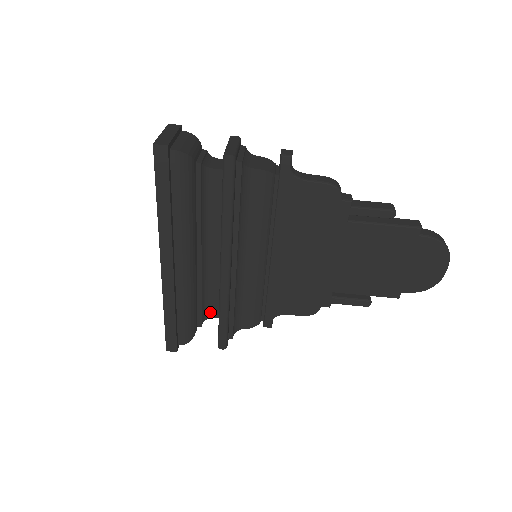
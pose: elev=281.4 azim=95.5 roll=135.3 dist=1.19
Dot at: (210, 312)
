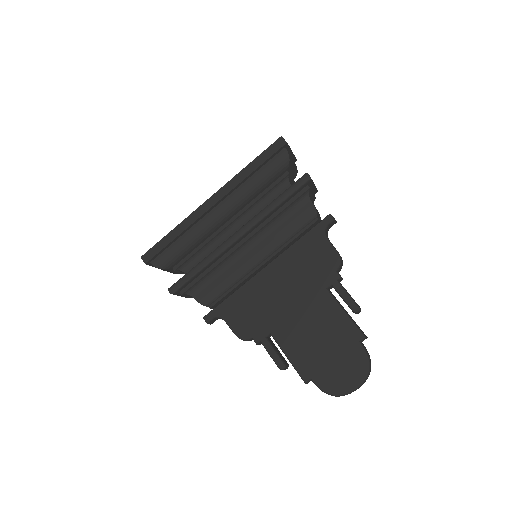
Dot at: (189, 269)
